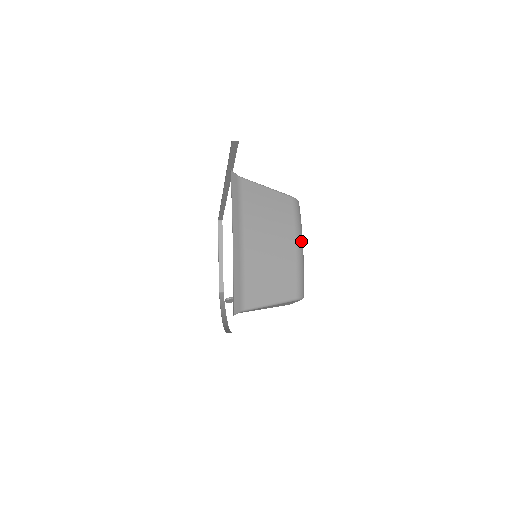
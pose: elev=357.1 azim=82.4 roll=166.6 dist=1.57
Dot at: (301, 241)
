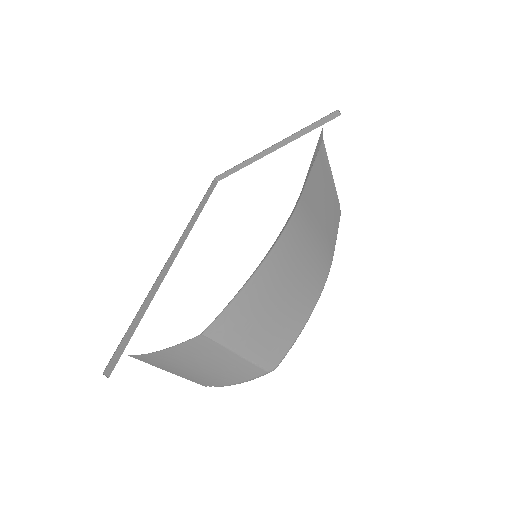
Dot at: occluded
